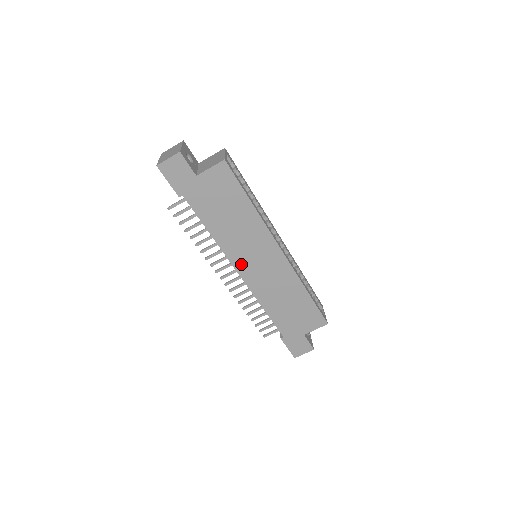
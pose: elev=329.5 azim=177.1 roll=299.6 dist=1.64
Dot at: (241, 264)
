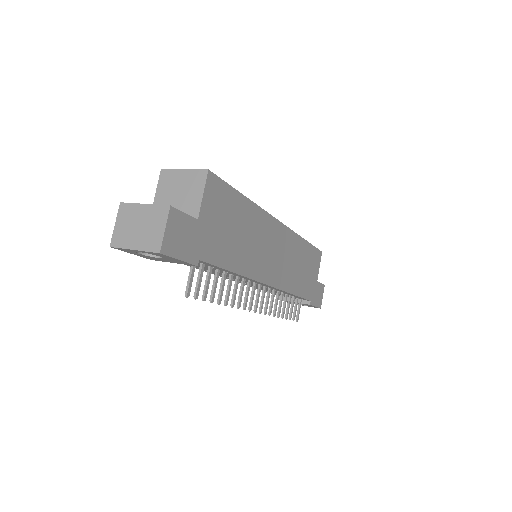
Dot at: (266, 273)
